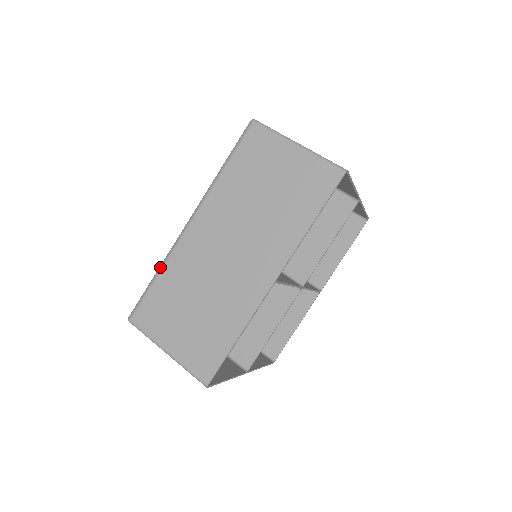
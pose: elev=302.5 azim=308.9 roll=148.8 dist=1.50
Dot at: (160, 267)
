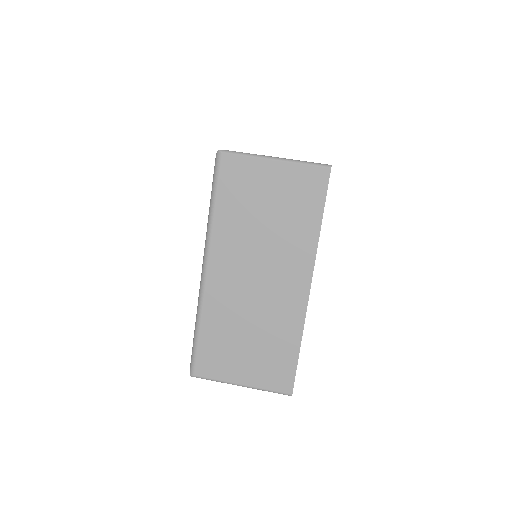
Dot at: (197, 319)
